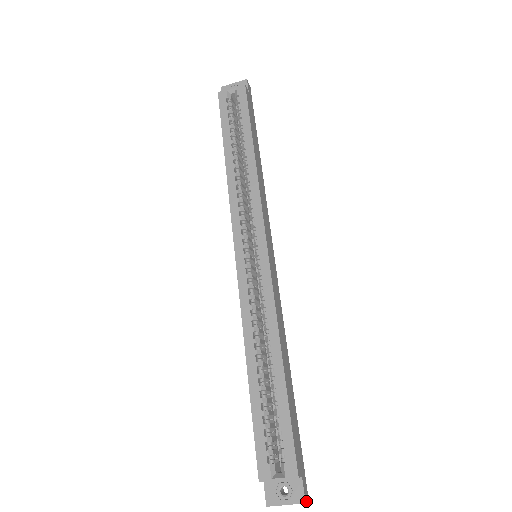
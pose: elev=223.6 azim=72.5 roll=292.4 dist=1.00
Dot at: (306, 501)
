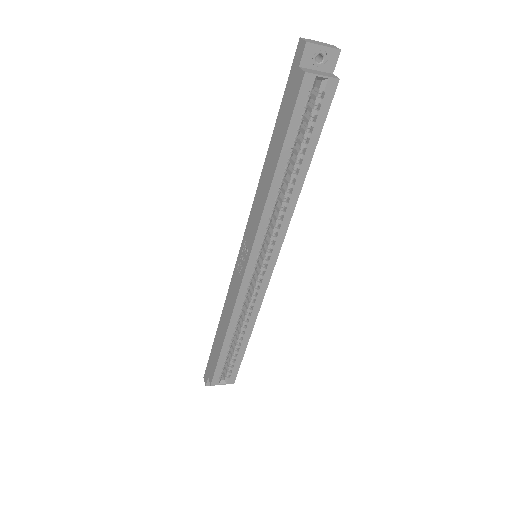
Dot at: occluded
